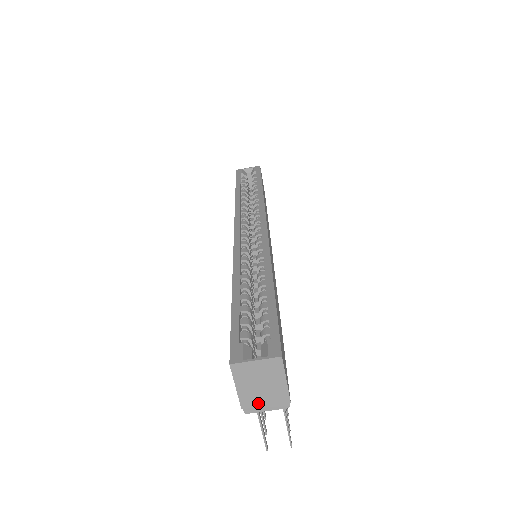
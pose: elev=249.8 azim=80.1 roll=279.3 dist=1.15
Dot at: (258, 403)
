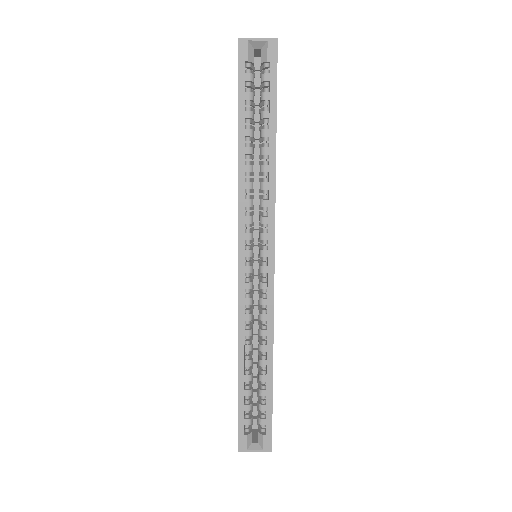
Dot at: occluded
